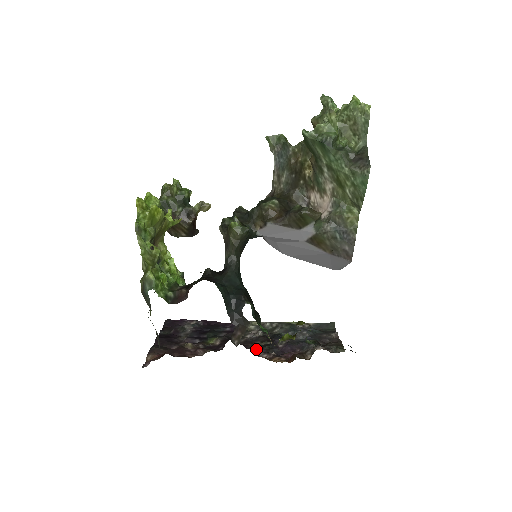
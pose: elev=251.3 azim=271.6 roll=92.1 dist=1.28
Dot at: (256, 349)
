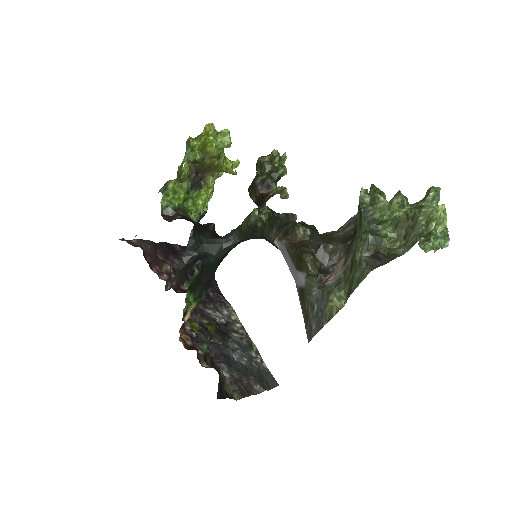
Dot at: (192, 318)
